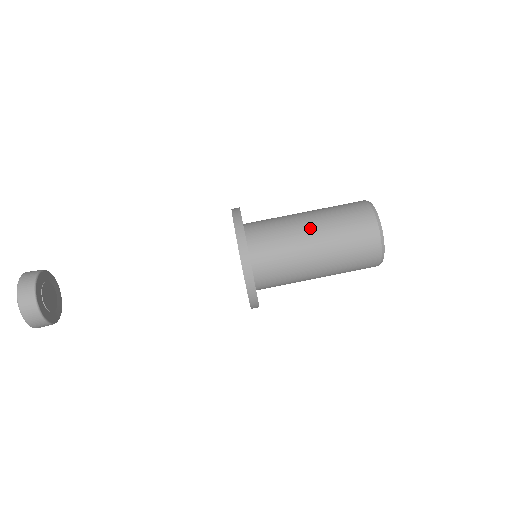
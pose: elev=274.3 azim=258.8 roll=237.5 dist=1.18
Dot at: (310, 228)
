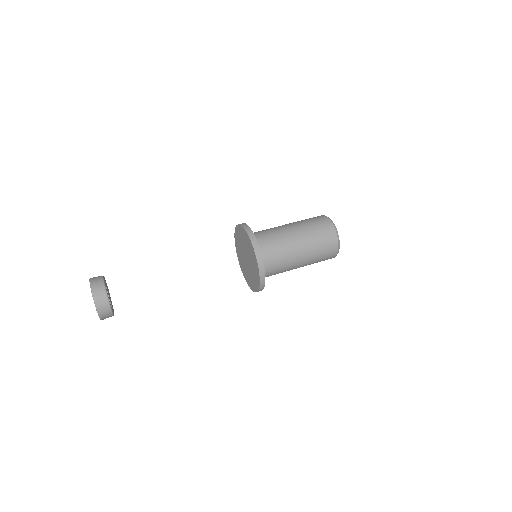
Dot at: occluded
